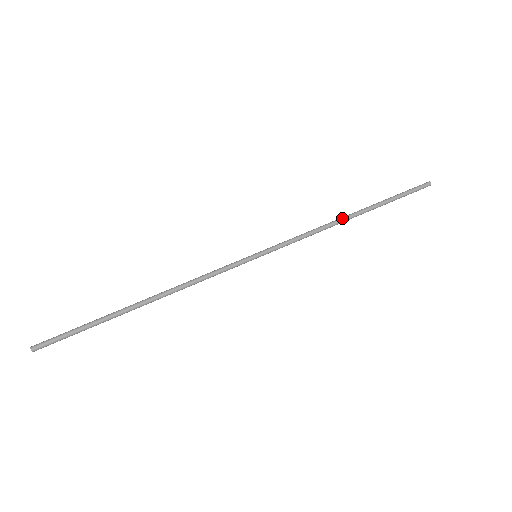
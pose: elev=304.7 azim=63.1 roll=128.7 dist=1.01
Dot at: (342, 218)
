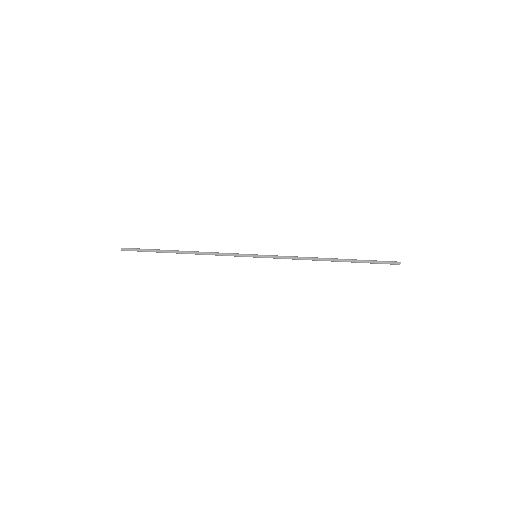
Dot at: (322, 258)
